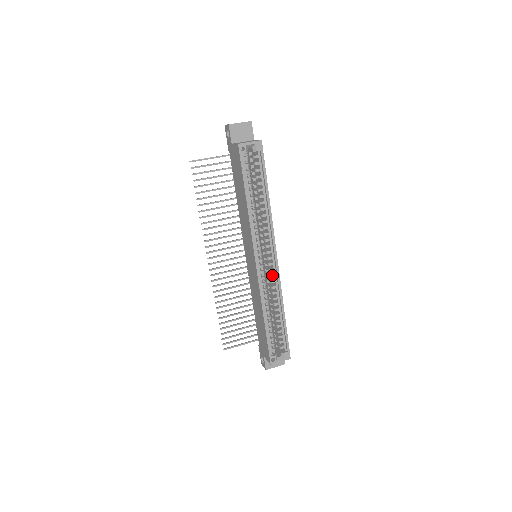
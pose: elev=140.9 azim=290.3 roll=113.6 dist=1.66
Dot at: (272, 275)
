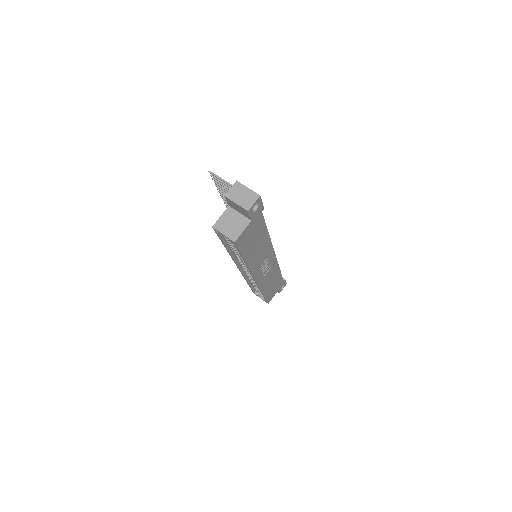
Dot at: occluded
